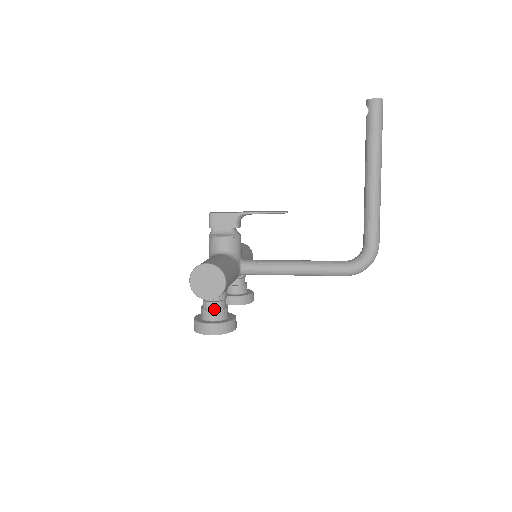
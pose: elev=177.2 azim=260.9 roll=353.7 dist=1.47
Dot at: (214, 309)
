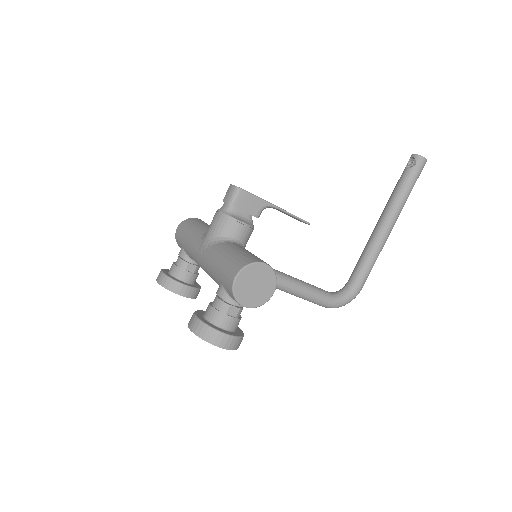
Dot at: (234, 316)
